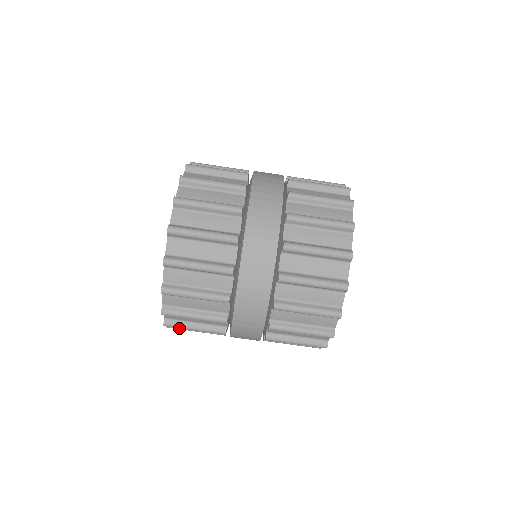
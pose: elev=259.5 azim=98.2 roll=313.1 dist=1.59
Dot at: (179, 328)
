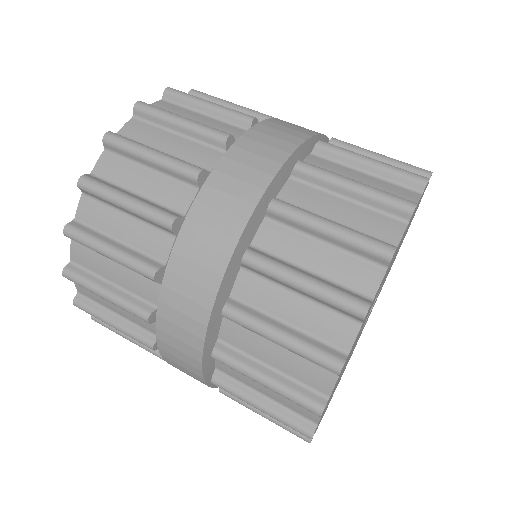
Dot at: (89, 309)
